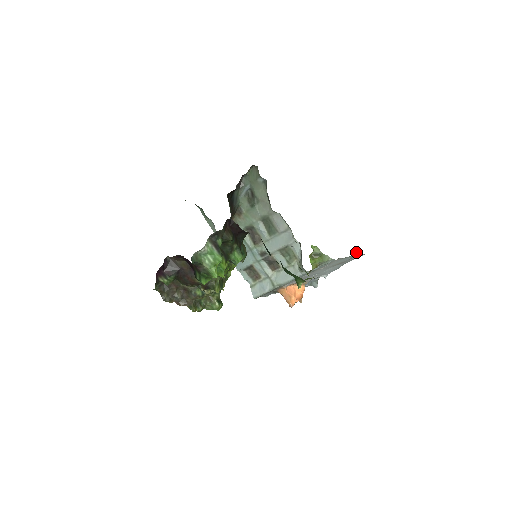
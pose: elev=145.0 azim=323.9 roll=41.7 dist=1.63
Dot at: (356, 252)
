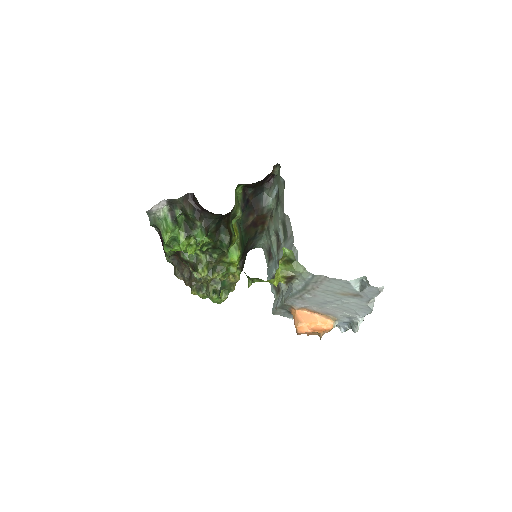
Dot at: (365, 282)
